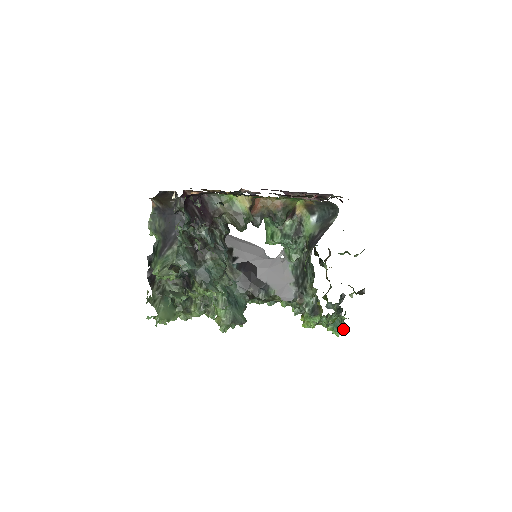
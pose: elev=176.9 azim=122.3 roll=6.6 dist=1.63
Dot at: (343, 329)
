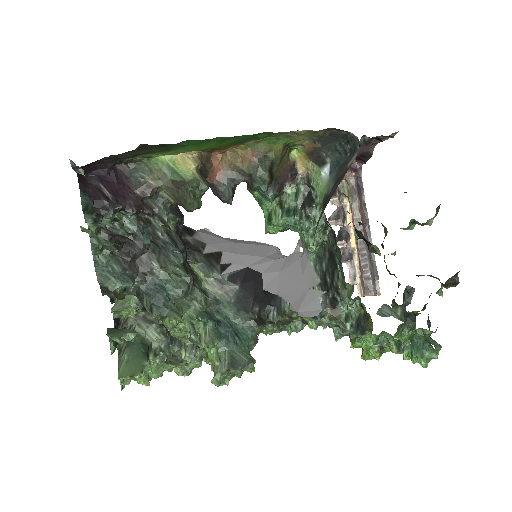
Dot at: (430, 352)
